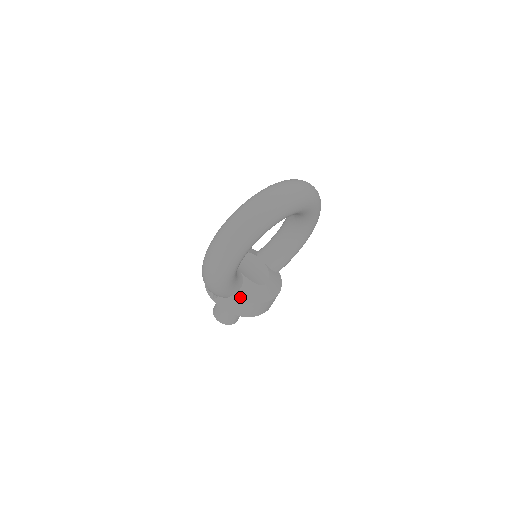
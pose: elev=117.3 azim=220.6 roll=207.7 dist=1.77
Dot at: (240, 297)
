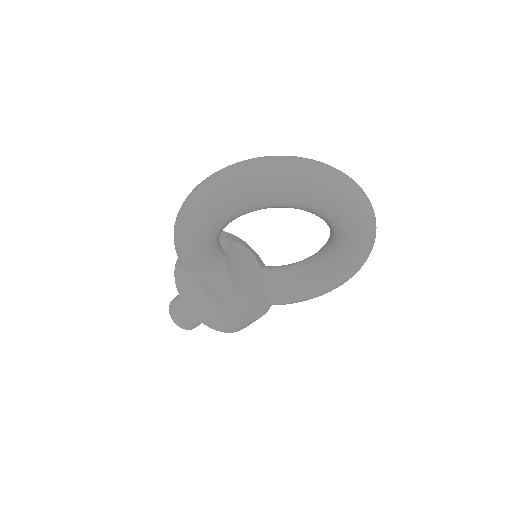
Dot at: (201, 280)
